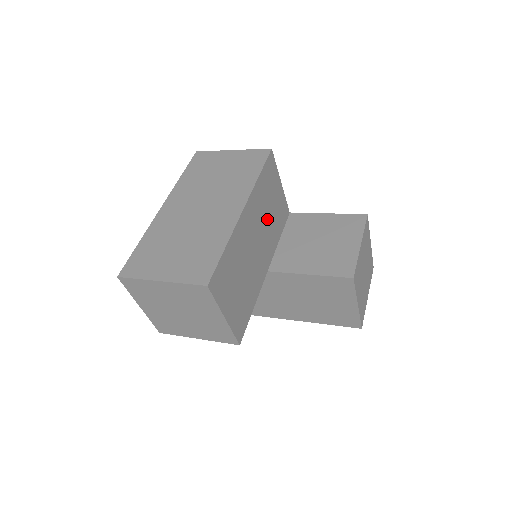
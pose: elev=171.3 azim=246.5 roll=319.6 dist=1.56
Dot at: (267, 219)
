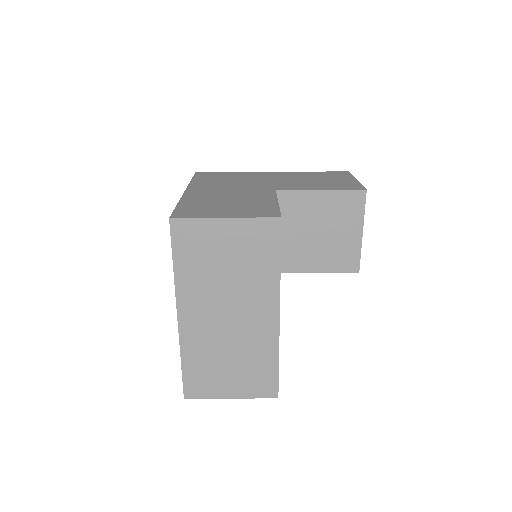
Dot at: occluded
